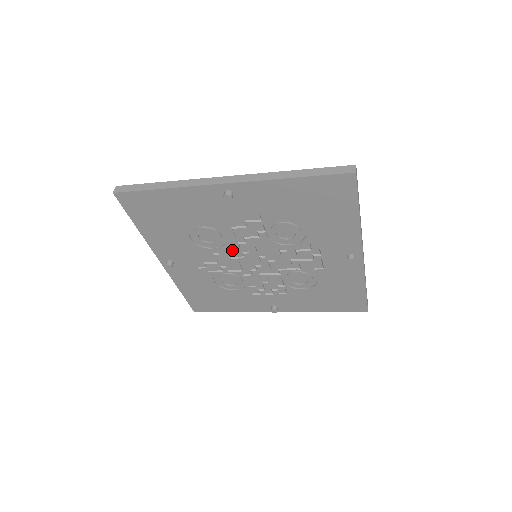
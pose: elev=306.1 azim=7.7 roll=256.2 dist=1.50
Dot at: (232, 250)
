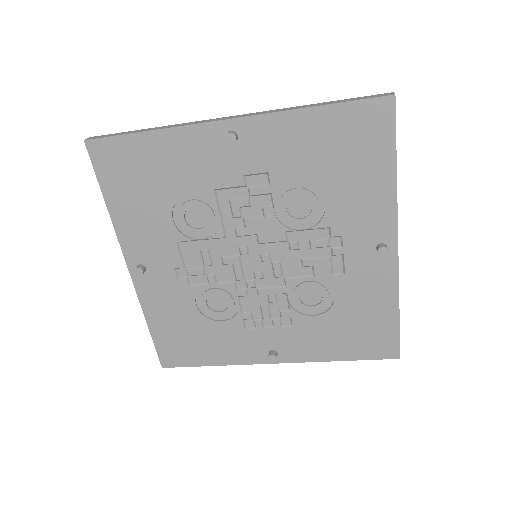
Dot at: (226, 243)
